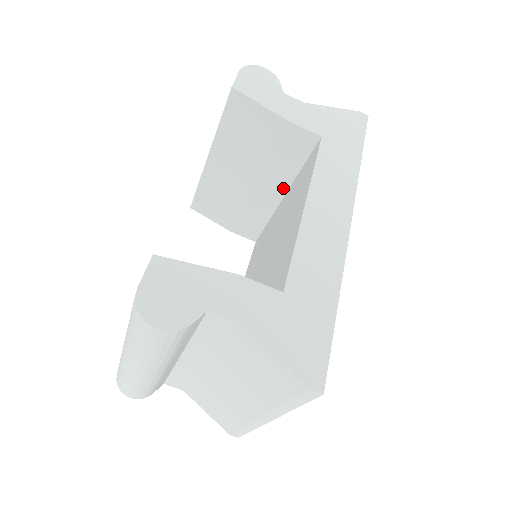
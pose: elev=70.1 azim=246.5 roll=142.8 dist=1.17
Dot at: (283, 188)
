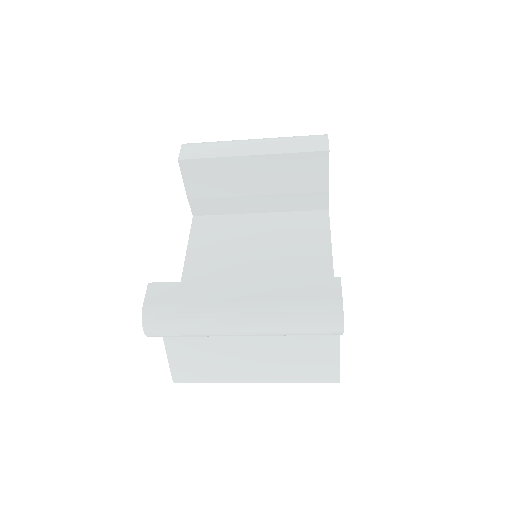
Dot at: (269, 209)
